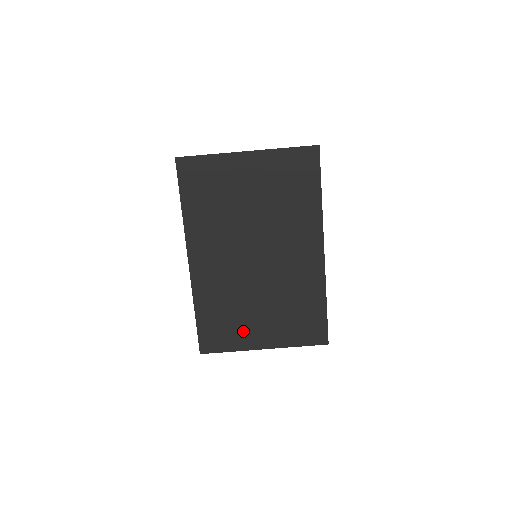
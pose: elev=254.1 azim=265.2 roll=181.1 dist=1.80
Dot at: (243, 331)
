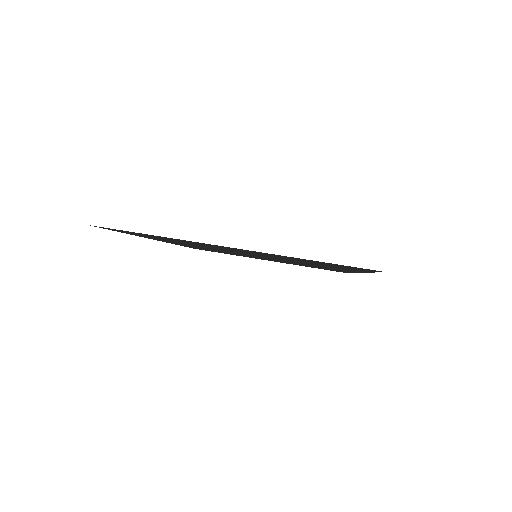
Dot at: occluded
